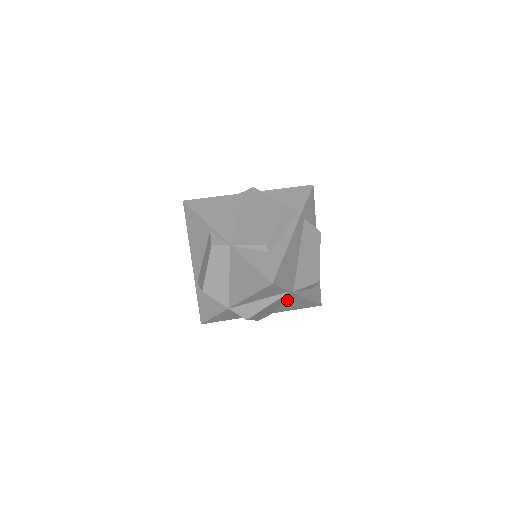
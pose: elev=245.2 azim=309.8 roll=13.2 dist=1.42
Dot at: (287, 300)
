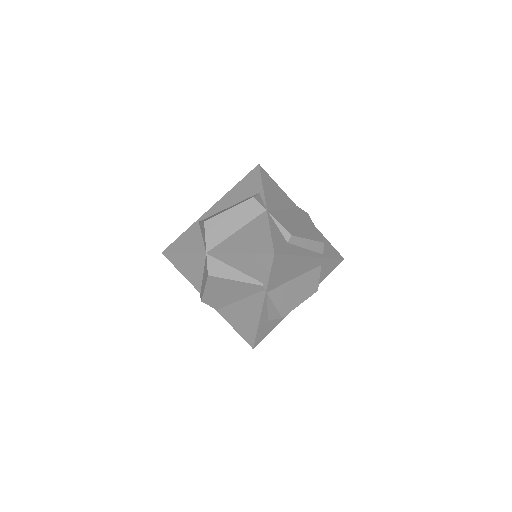
Dot at: (248, 300)
